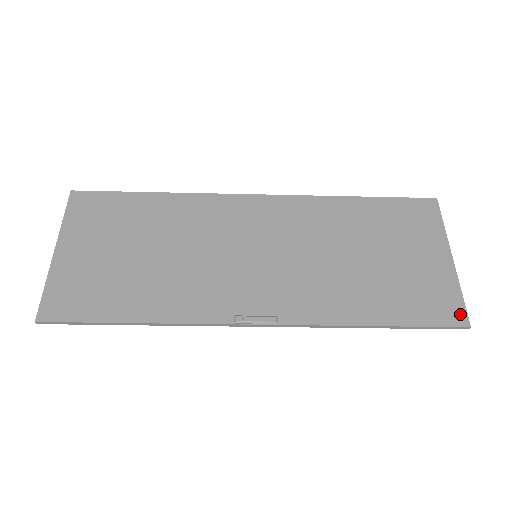
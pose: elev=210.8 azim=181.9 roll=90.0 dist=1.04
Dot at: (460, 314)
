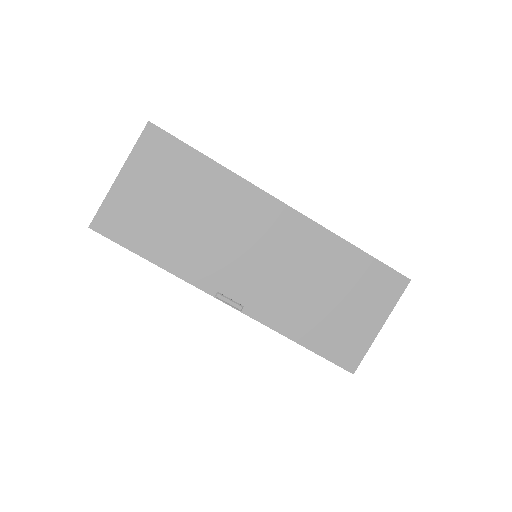
Dot at: (354, 364)
